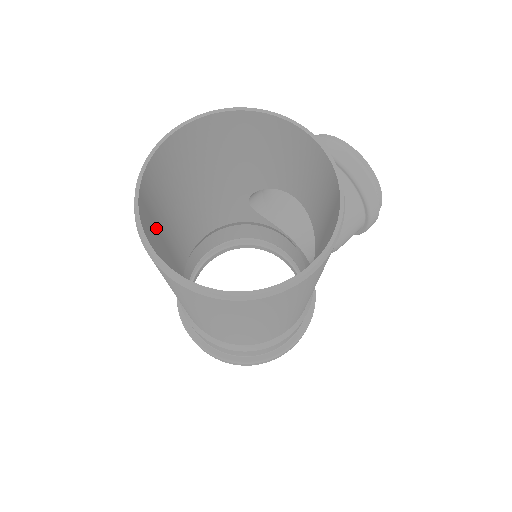
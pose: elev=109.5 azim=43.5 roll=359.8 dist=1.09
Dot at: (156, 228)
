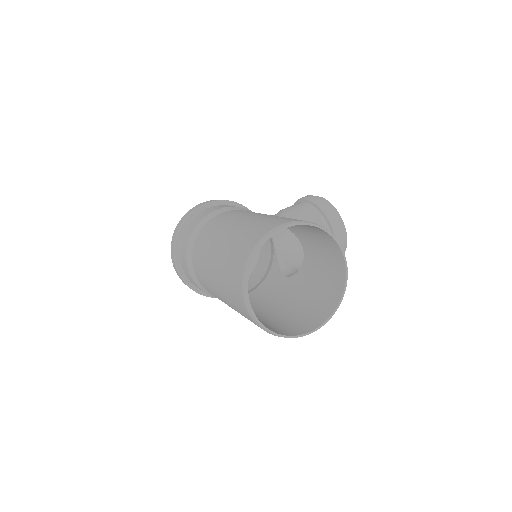
Dot at: occluded
